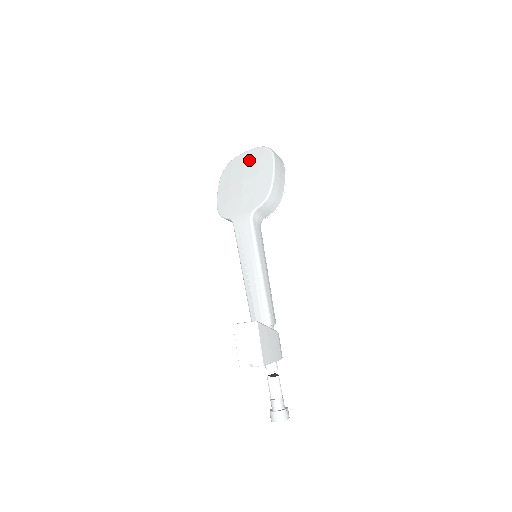
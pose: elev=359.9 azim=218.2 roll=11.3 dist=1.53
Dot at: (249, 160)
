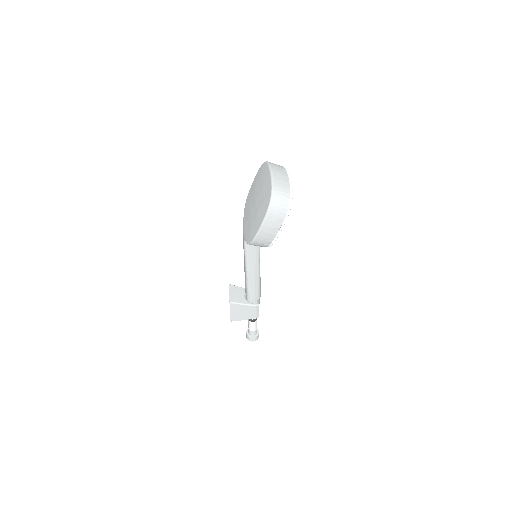
Dot at: (264, 187)
